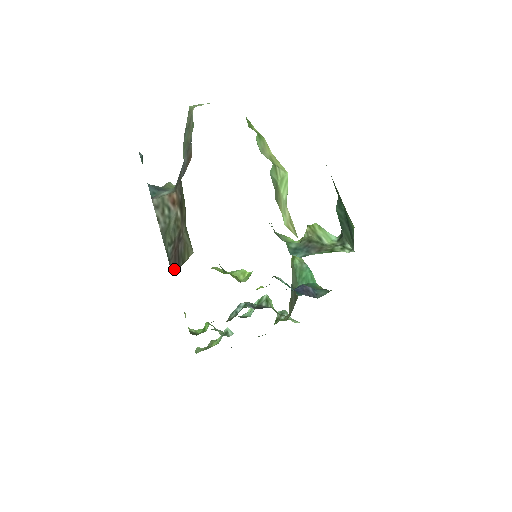
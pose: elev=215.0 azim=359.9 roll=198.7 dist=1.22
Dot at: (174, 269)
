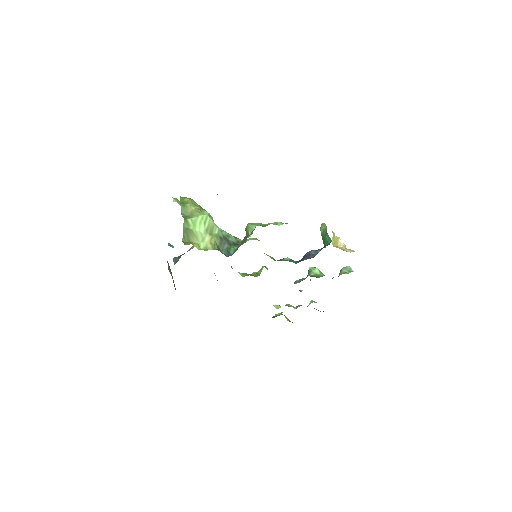
Dot at: occluded
